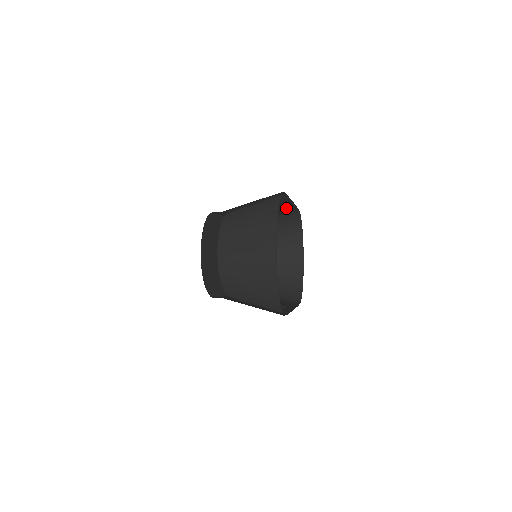
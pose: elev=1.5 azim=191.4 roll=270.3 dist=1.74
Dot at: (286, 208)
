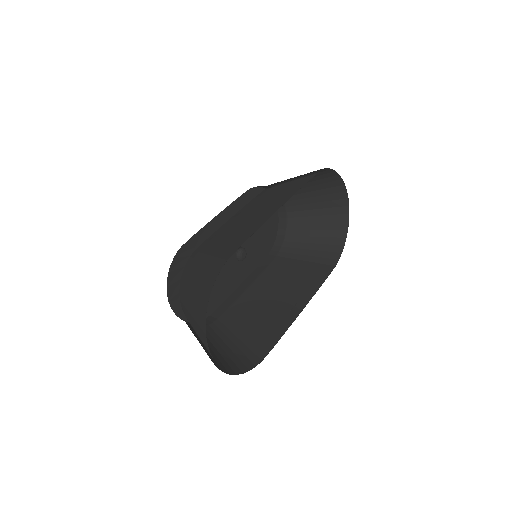
Dot at: occluded
